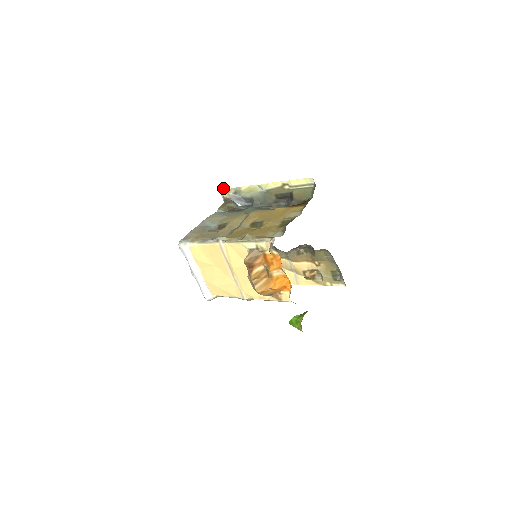
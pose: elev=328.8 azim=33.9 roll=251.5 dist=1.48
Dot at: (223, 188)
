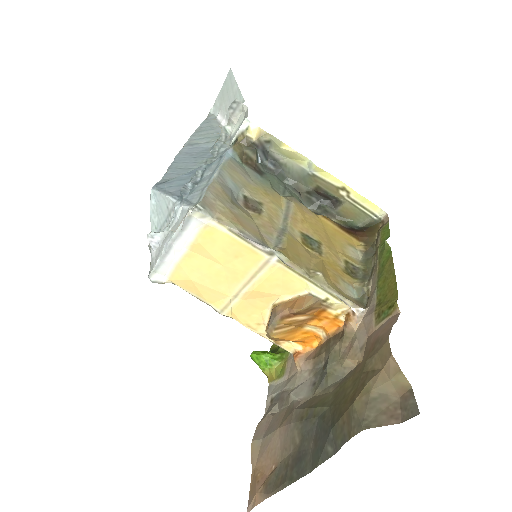
Dot at: (235, 103)
